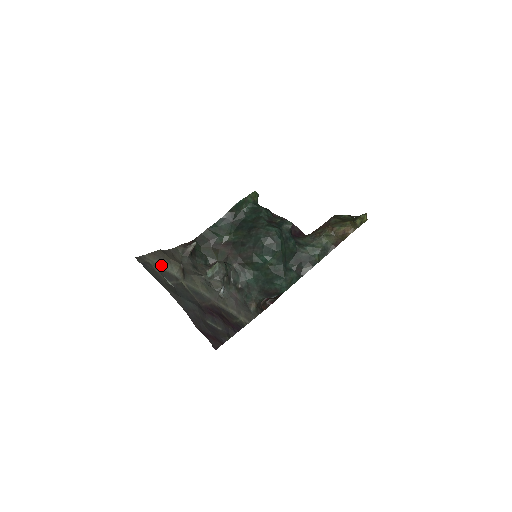
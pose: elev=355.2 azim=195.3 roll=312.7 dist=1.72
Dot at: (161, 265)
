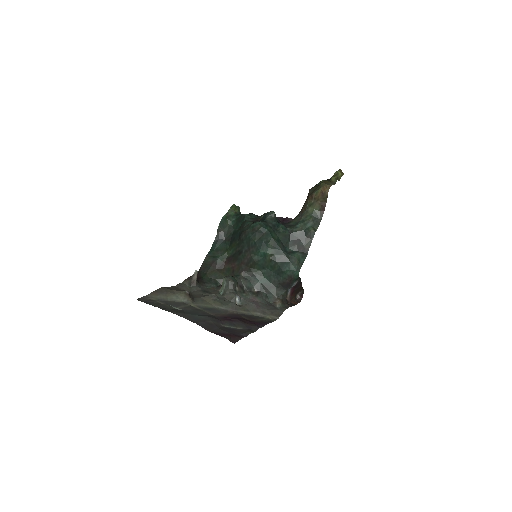
Dot at: (165, 298)
